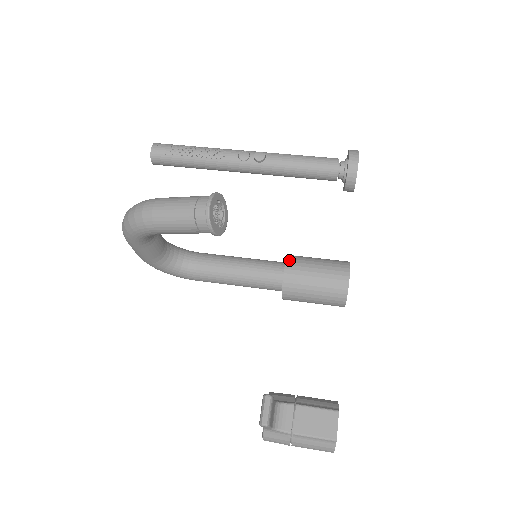
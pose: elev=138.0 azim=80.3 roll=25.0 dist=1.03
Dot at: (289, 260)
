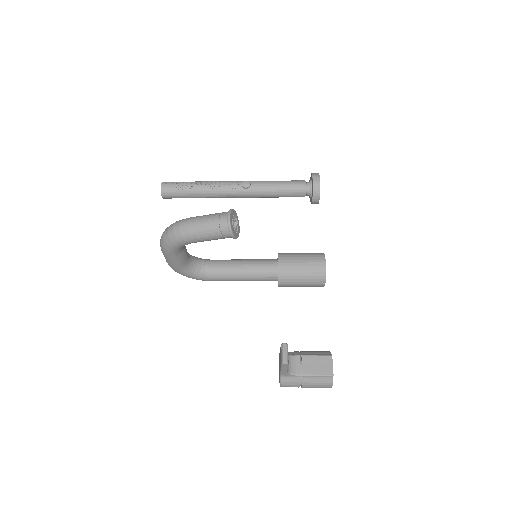
Dot at: (280, 256)
